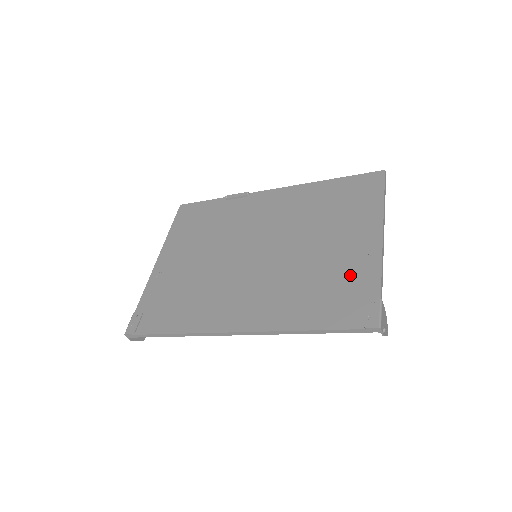
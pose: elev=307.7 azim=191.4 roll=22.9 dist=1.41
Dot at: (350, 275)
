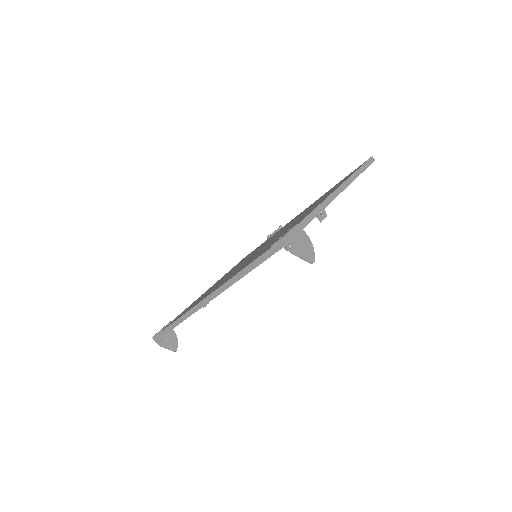
Dot at: (293, 225)
